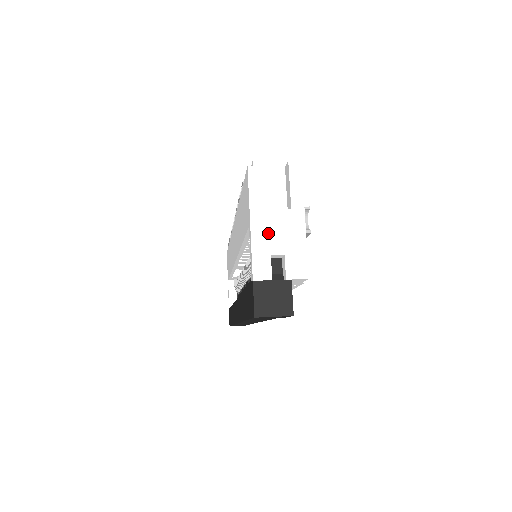
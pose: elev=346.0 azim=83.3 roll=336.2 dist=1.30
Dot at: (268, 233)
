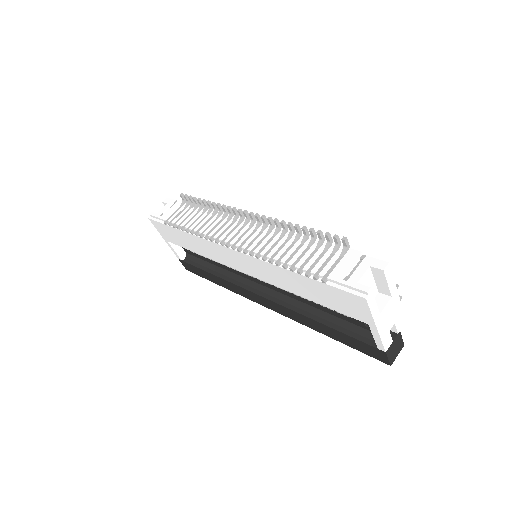
Dot at: (385, 322)
